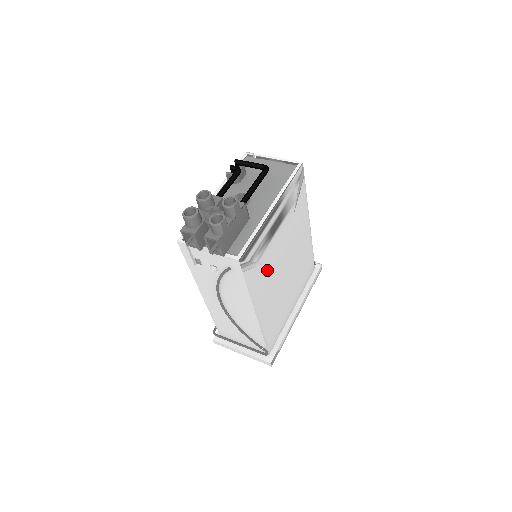
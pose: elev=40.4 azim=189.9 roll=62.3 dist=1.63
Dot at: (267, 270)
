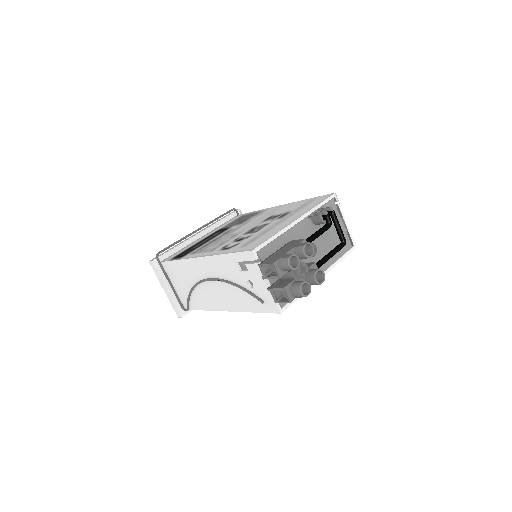
Dot at: occluded
